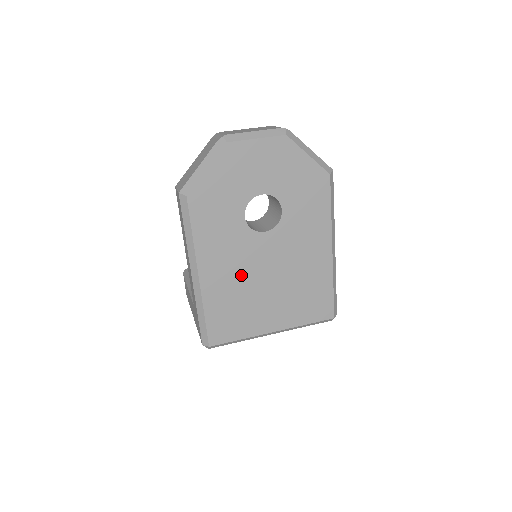
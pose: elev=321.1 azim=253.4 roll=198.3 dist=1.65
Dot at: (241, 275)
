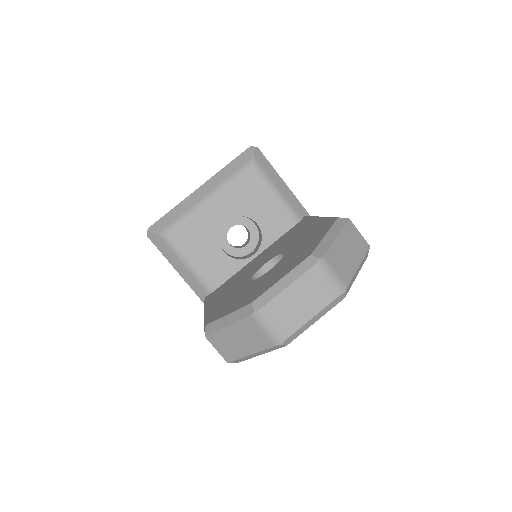
Dot at: occluded
